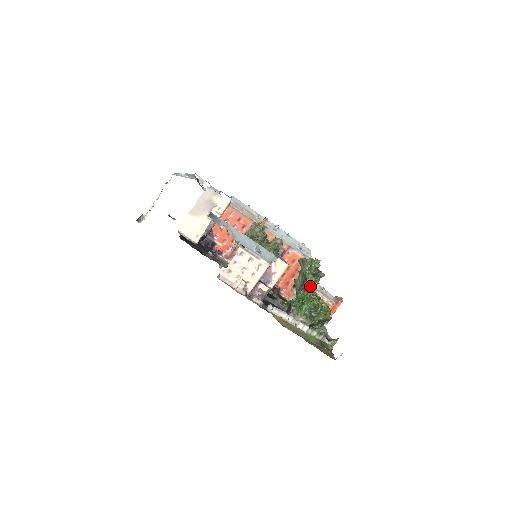
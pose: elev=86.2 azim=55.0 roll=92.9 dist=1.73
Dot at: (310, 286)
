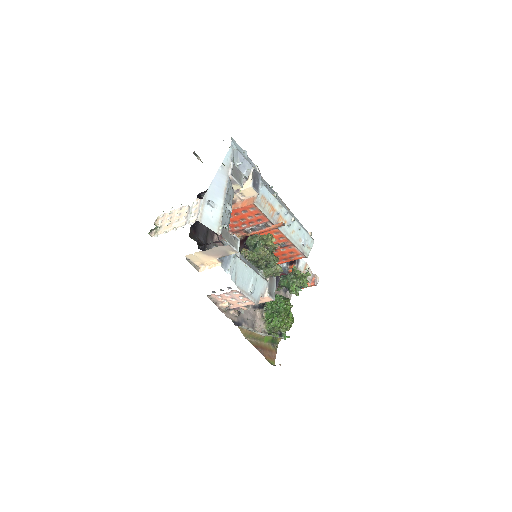
Dot at: occluded
